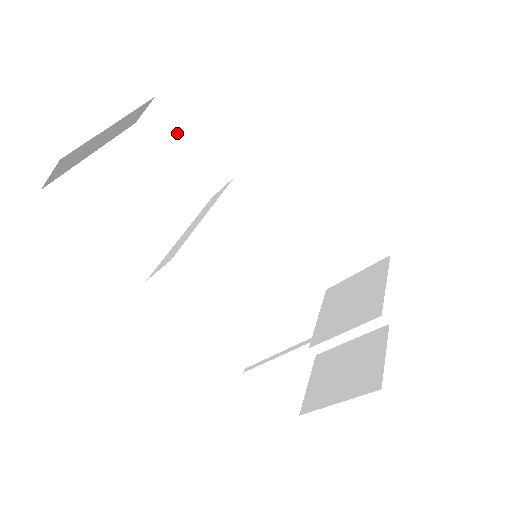
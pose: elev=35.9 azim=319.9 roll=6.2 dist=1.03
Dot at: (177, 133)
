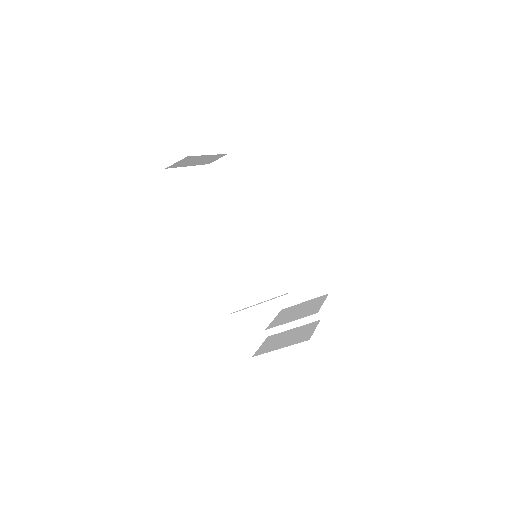
Dot at: (231, 177)
